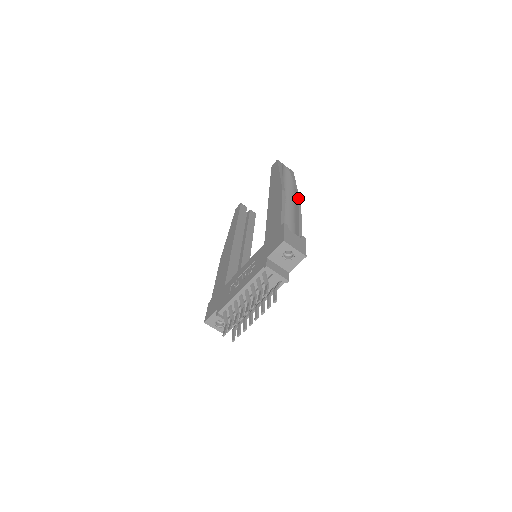
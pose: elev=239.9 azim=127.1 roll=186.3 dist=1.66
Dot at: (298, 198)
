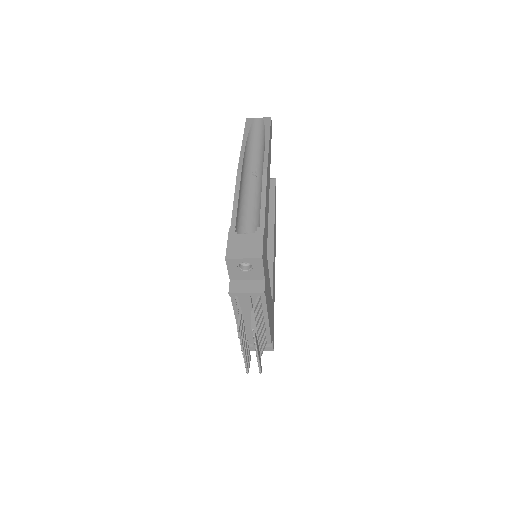
Dot at: (264, 164)
